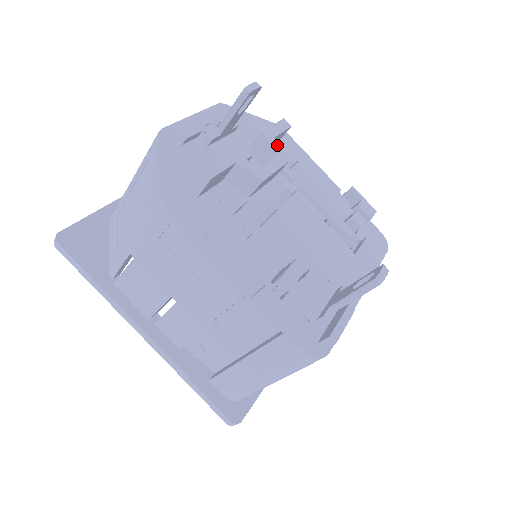
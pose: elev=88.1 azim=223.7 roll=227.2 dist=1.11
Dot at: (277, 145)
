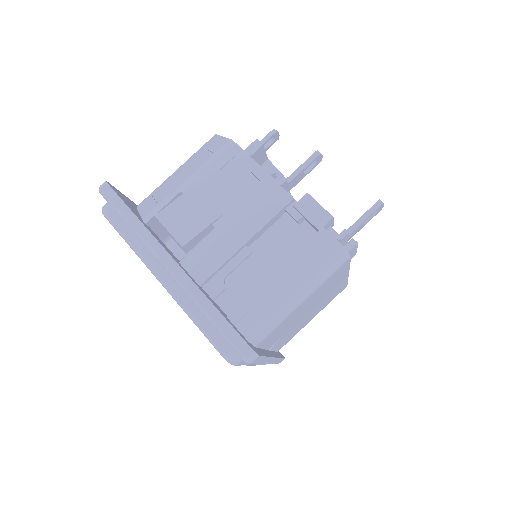
Dot at: occluded
